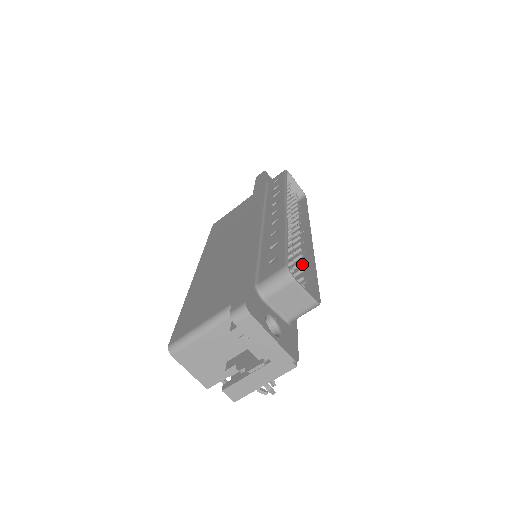
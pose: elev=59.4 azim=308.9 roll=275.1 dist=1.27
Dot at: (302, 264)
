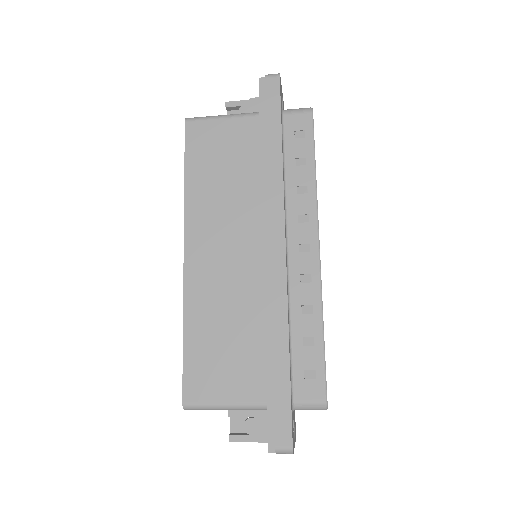
Dot at: occluded
